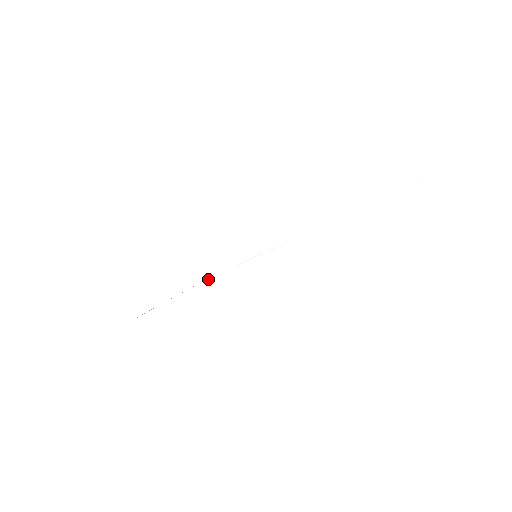
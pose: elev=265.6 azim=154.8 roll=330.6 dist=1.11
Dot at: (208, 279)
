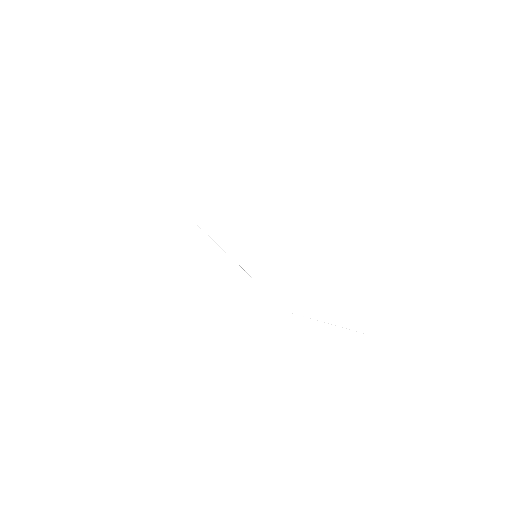
Dot at: occluded
